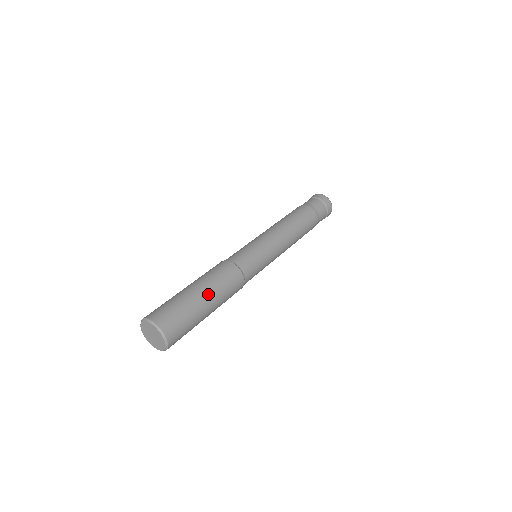
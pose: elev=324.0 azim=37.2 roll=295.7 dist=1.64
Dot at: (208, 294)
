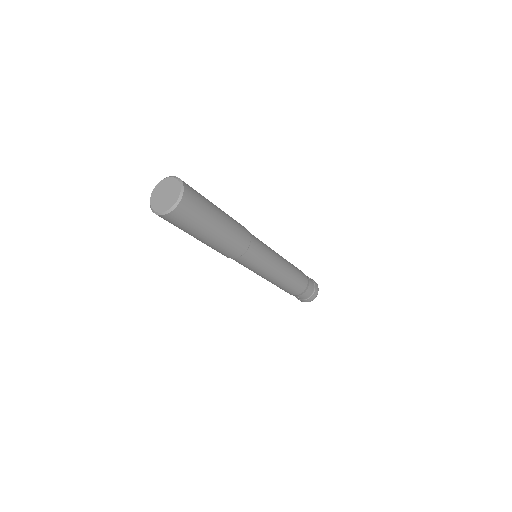
Dot at: (221, 210)
